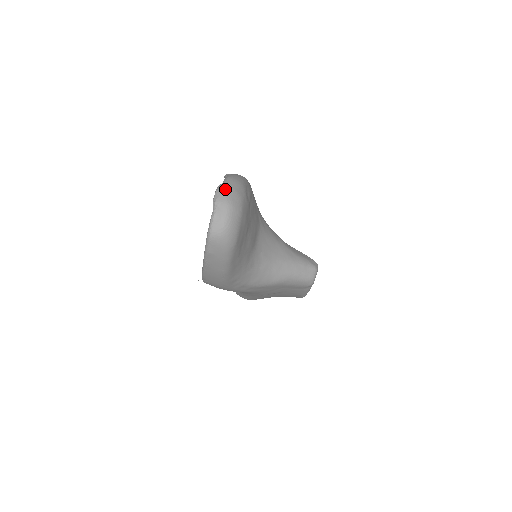
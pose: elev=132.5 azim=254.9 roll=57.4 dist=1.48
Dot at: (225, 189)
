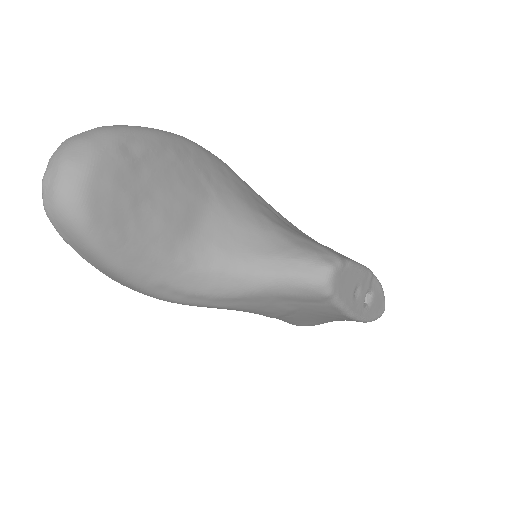
Dot at: (70, 140)
